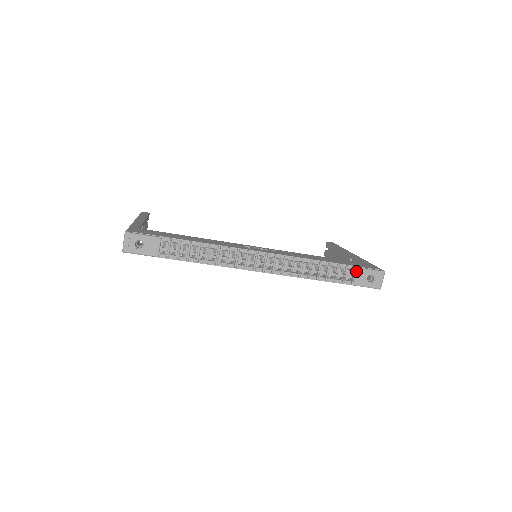
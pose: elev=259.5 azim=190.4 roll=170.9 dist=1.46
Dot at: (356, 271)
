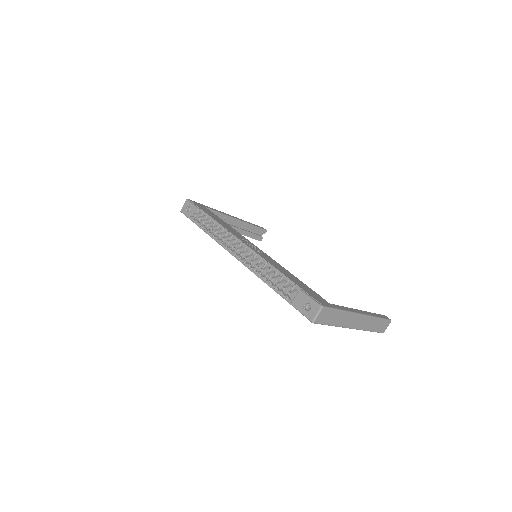
Dot at: (298, 292)
